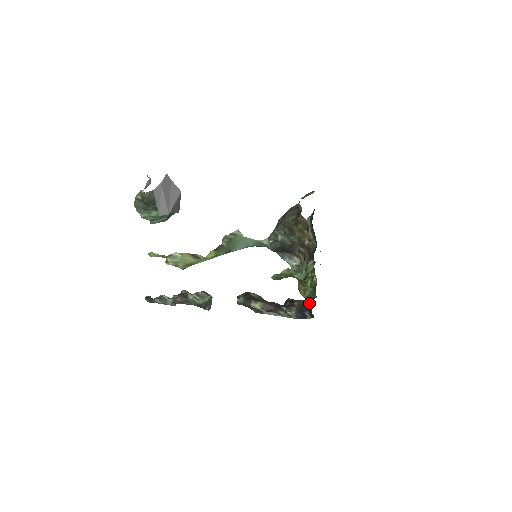
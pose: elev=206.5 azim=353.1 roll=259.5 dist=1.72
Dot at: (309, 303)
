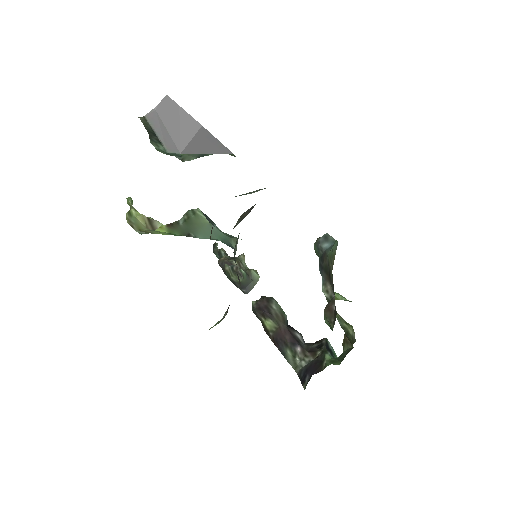
Dot at: (324, 366)
